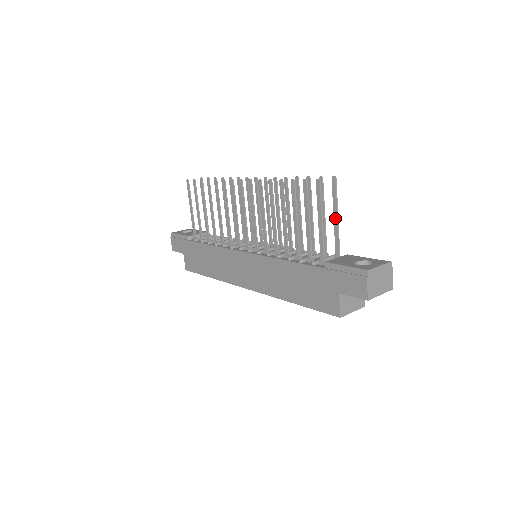
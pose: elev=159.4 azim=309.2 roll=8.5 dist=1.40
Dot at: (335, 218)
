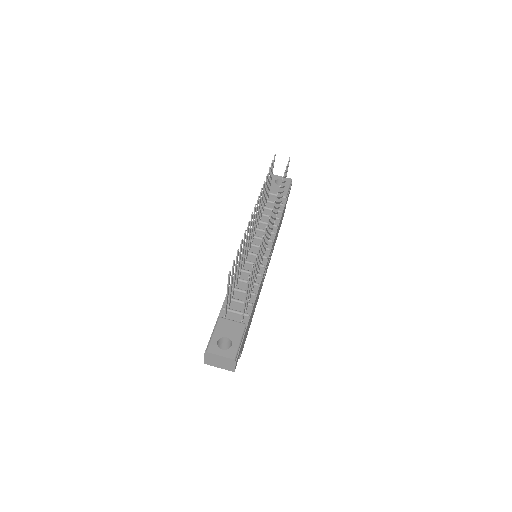
Dot at: (245, 299)
